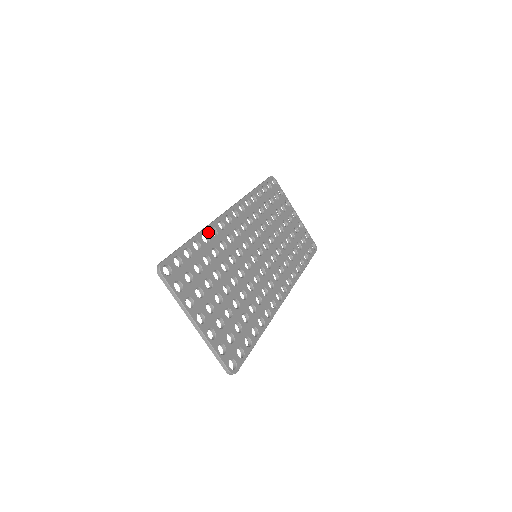
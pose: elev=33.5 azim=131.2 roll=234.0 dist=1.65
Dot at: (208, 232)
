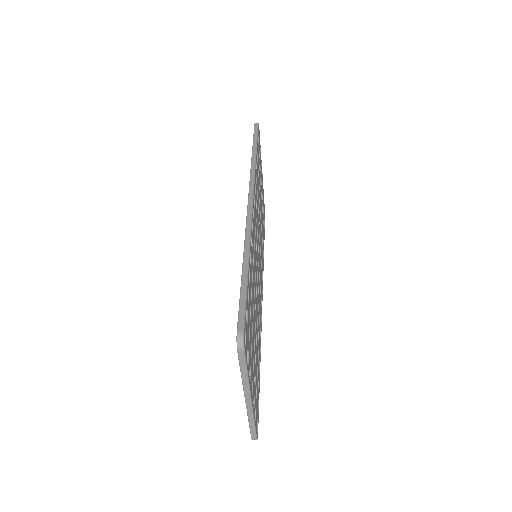
Dot at: (251, 247)
